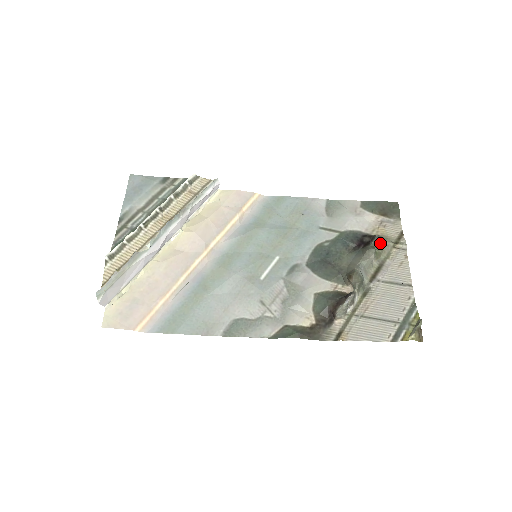
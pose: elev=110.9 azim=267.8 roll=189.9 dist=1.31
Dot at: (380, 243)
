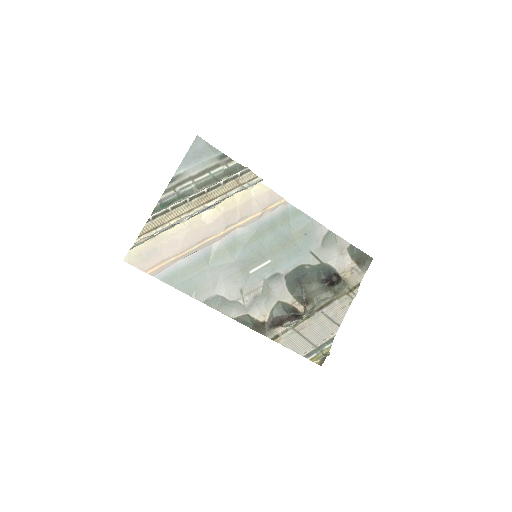
Dot at: (341, 289)
